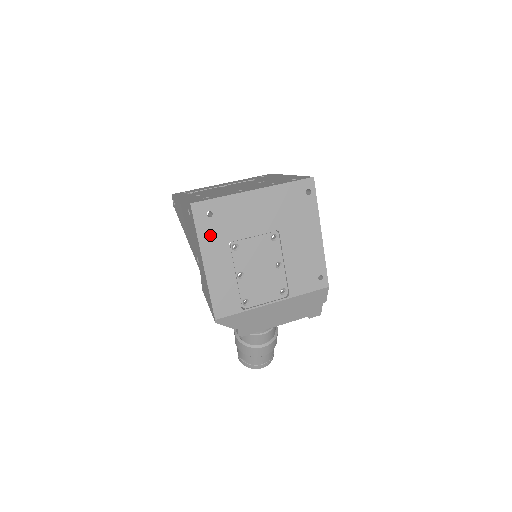
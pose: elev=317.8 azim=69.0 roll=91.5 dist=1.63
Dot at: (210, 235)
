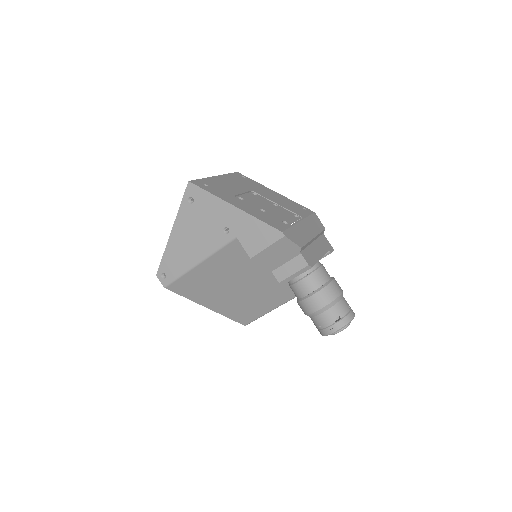
Dot at: (219, 194)
